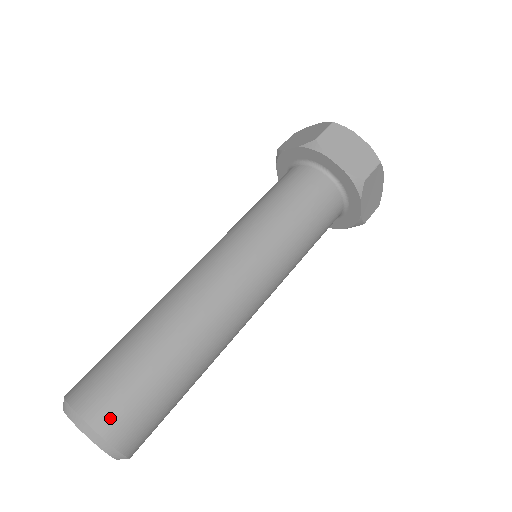
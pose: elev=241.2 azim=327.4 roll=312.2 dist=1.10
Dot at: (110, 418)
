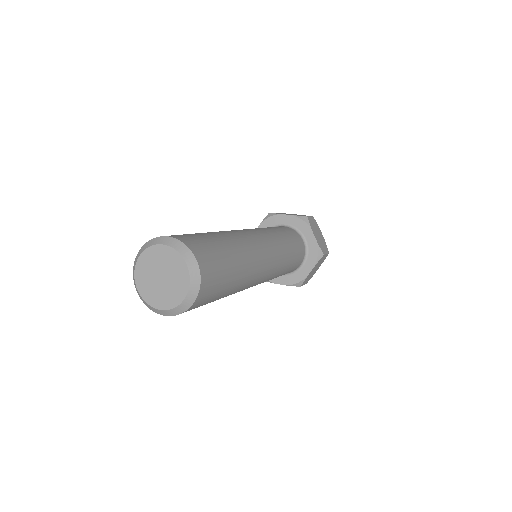
Dot at: (180, 237)
